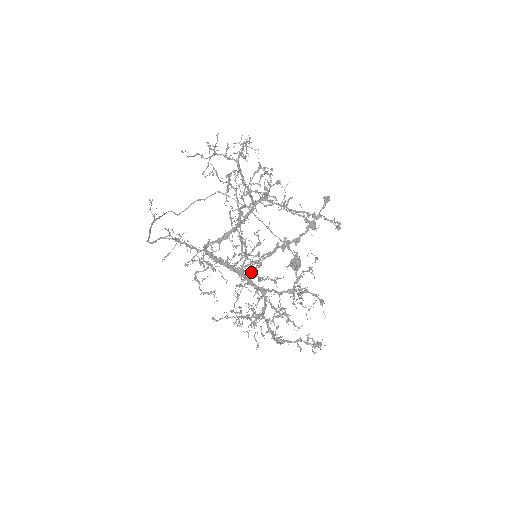
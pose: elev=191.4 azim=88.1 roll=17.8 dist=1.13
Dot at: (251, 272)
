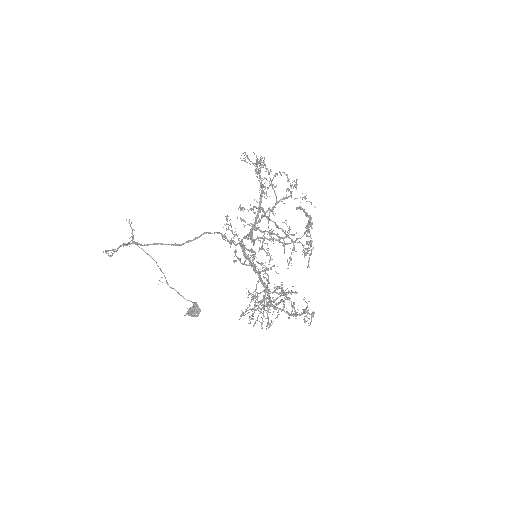
Dot at: (301, 243)
